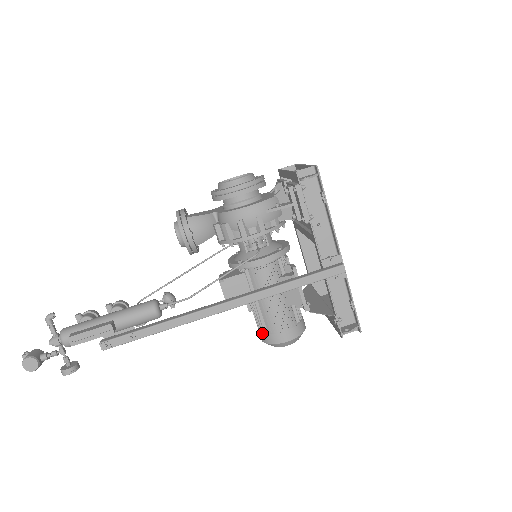
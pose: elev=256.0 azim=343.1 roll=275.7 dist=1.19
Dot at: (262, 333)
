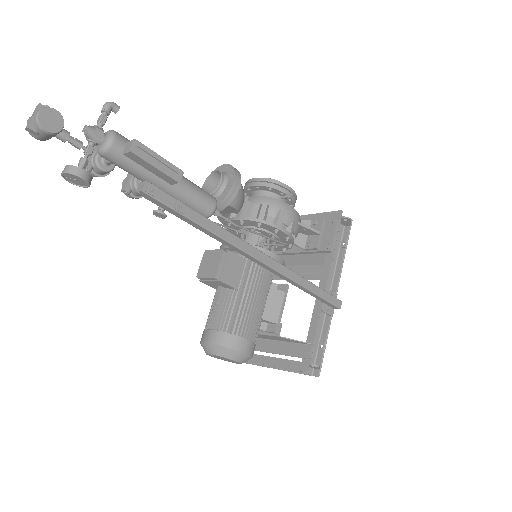
Dot at: (222, 331)
